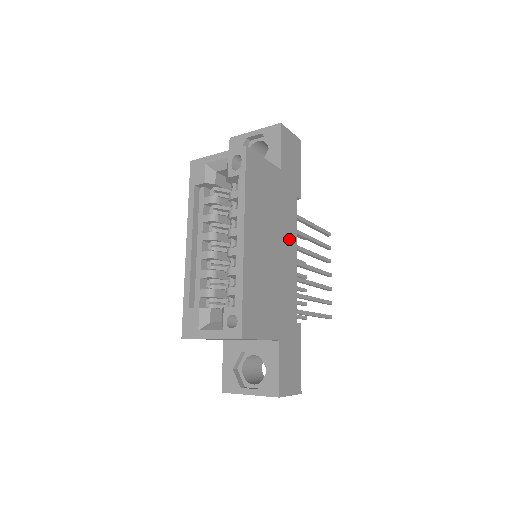
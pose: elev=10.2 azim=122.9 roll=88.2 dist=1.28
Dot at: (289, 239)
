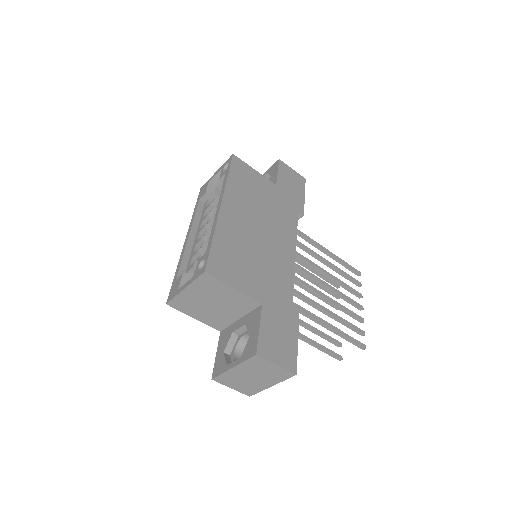
Dot at: (285, 235)
